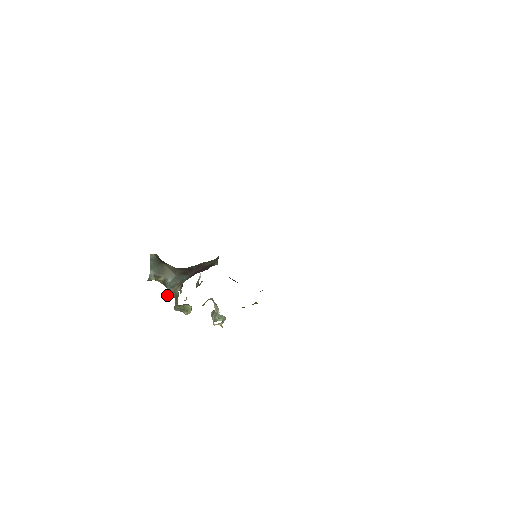
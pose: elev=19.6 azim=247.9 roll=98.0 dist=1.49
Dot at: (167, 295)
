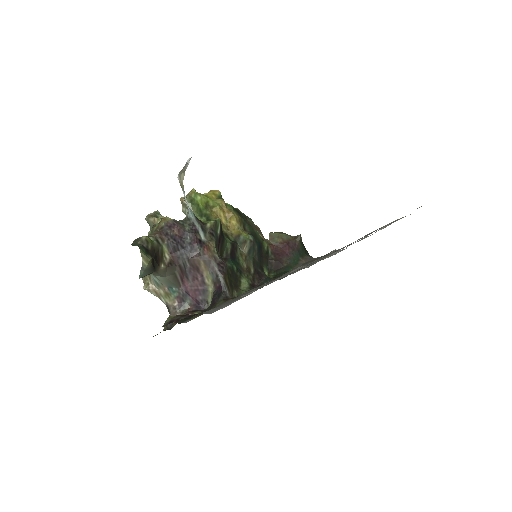
Dot at: occluded
